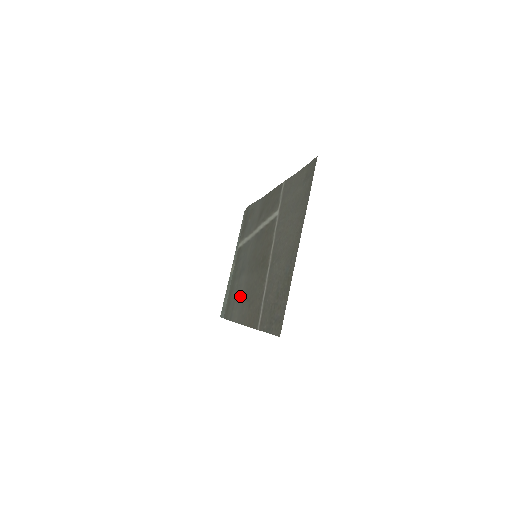
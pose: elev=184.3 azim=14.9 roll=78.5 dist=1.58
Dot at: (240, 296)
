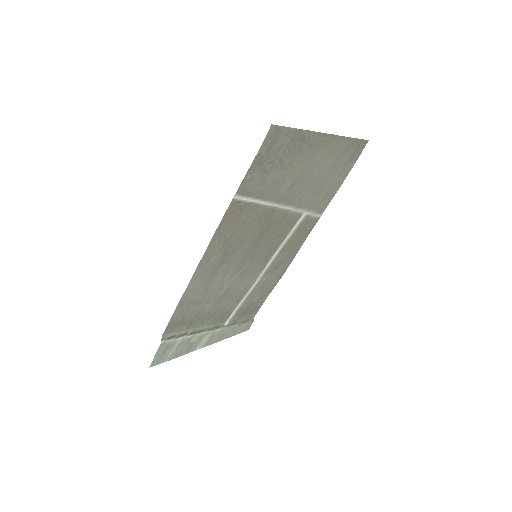
Dot at: (211, 281)
